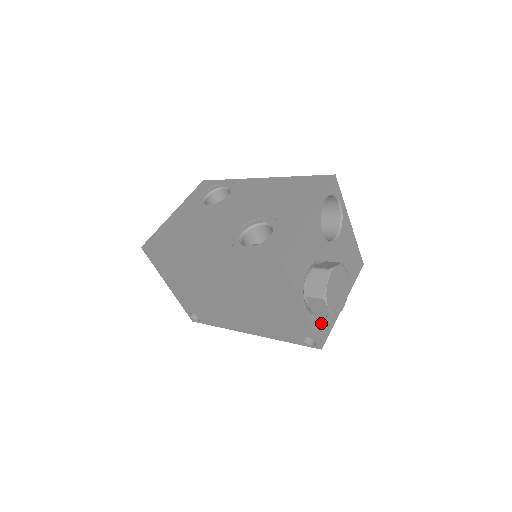
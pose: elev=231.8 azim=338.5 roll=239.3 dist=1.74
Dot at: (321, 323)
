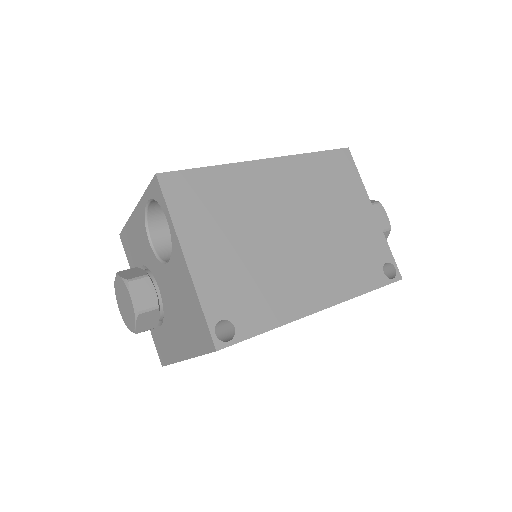
Dot at: occluded
